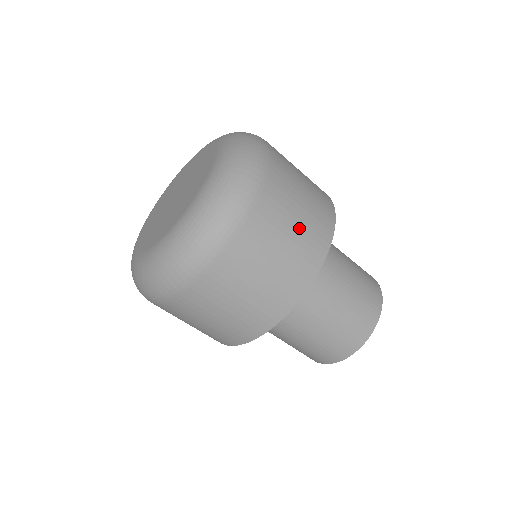
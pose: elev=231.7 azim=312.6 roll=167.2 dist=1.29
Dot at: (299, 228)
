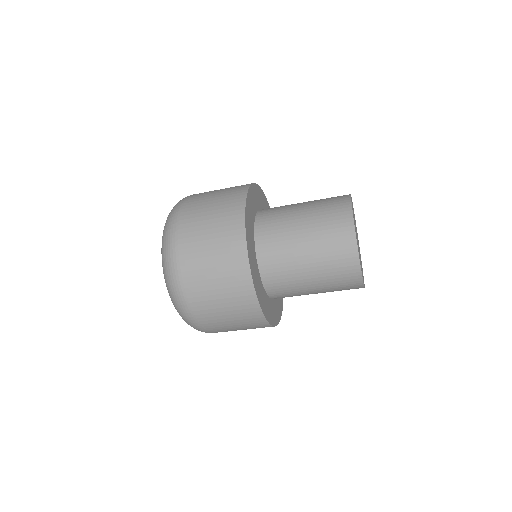
Dot at: (219, 197)
